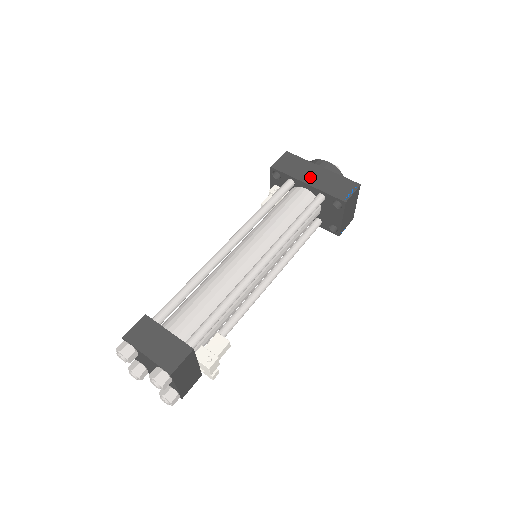
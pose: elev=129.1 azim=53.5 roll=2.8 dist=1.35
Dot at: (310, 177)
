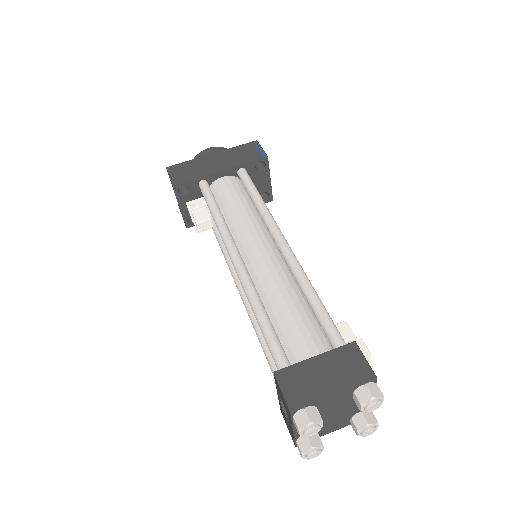
Dot at: (216, 165)
